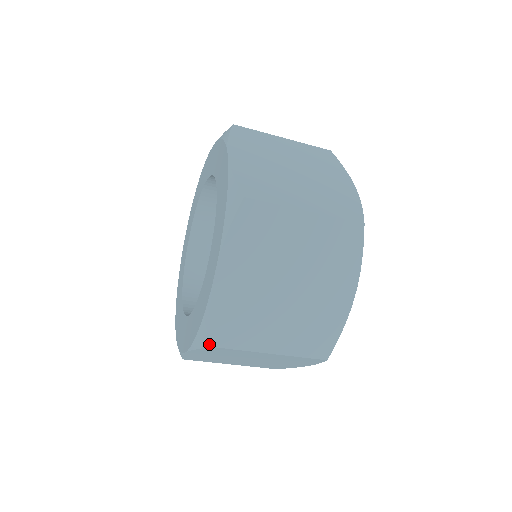
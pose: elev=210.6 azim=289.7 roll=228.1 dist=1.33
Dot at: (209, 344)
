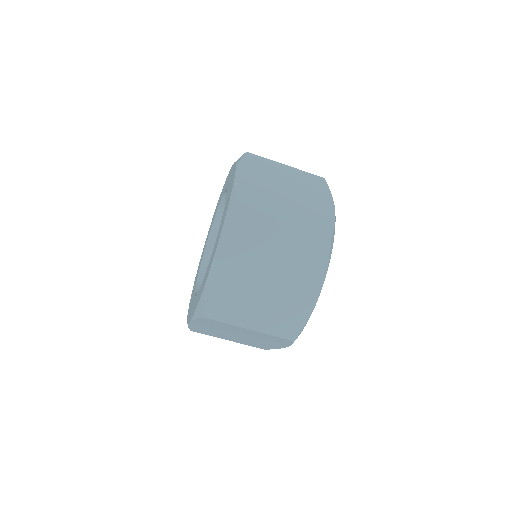
Dot at: (237, 209)
